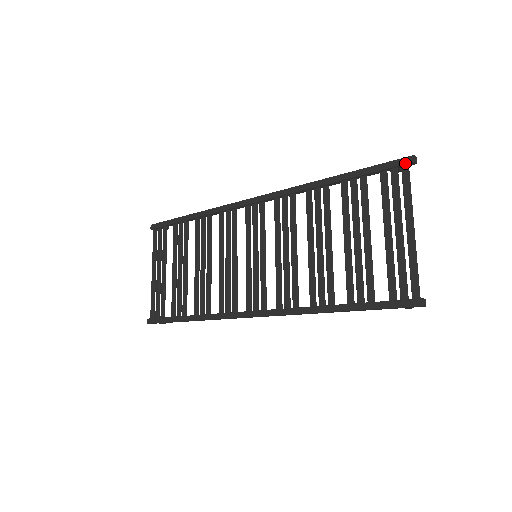
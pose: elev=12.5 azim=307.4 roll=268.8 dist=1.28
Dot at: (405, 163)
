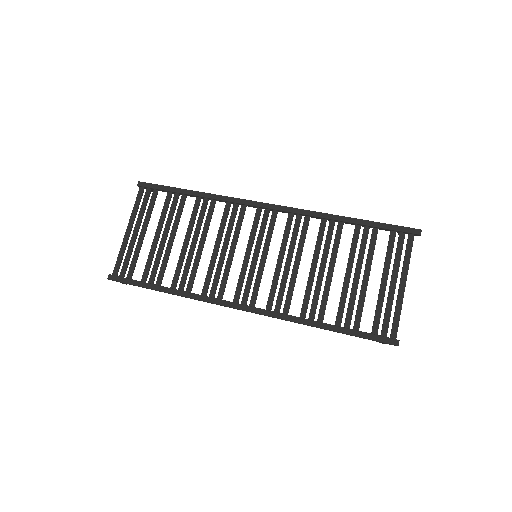
Dot at: (413, 233)
